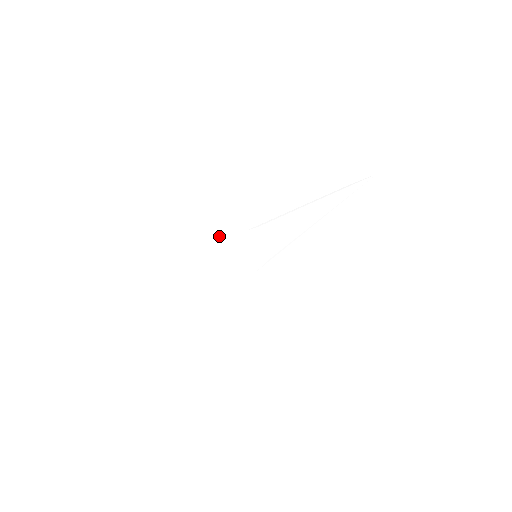
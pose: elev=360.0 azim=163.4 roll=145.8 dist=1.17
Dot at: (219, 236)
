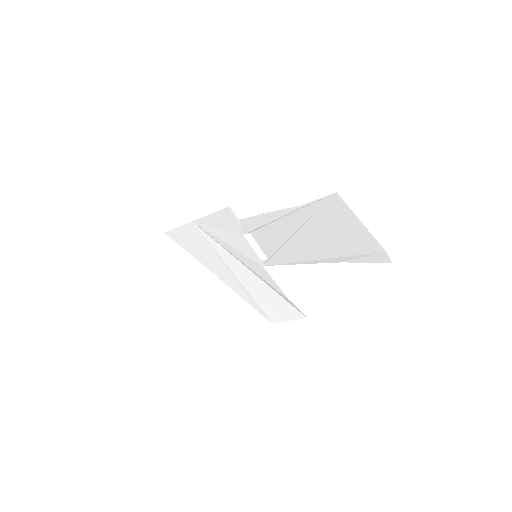
Dot at: (227, 237)
